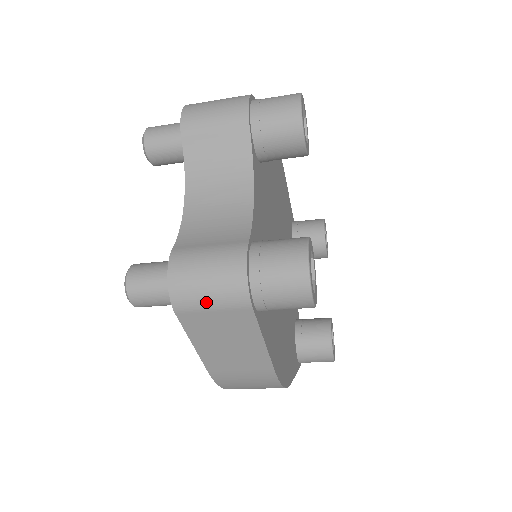
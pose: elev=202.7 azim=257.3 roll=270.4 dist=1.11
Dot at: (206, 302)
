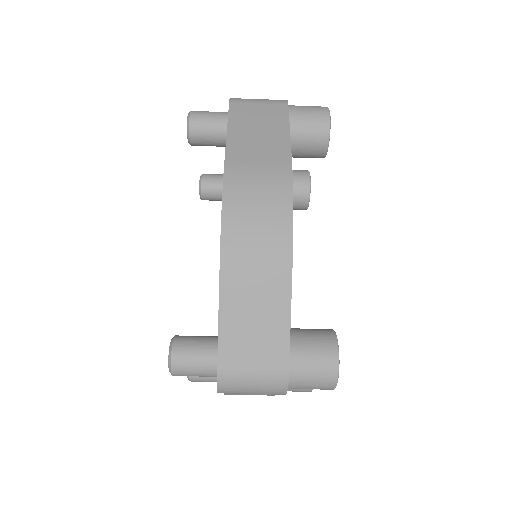
Dot at: (256, 100)
